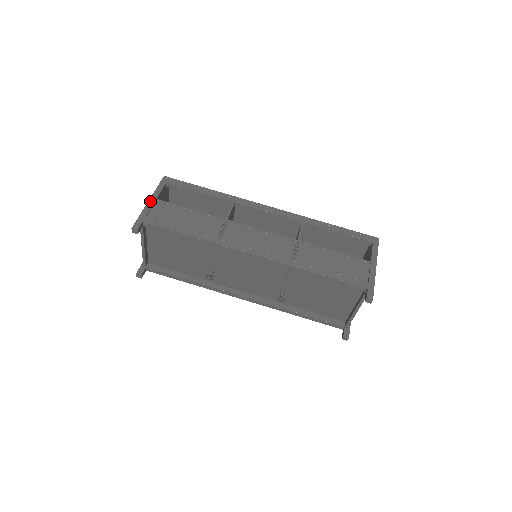
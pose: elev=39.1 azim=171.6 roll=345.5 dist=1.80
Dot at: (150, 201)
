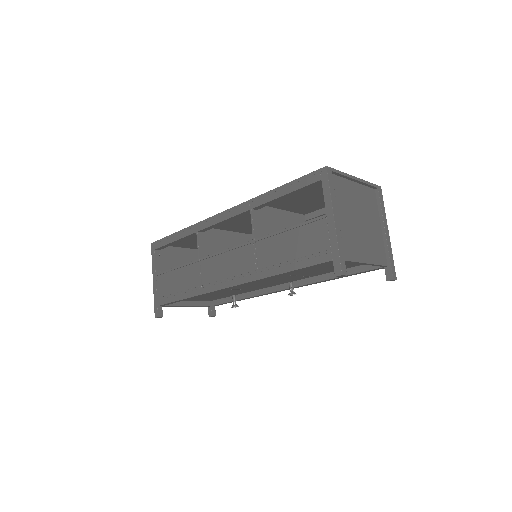
Dot at: (153, 280)
